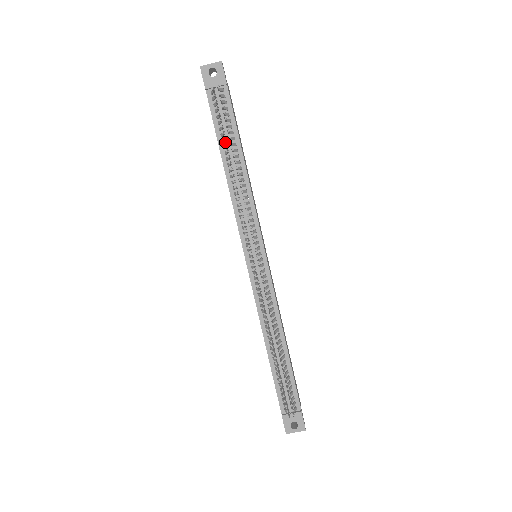
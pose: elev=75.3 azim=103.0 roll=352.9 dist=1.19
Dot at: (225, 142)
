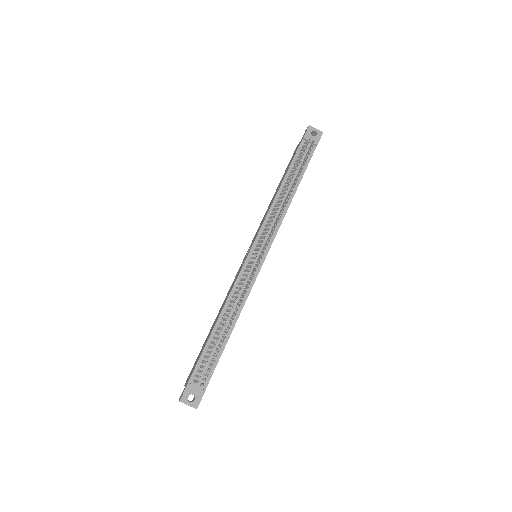
Dot at: (292, 173)
